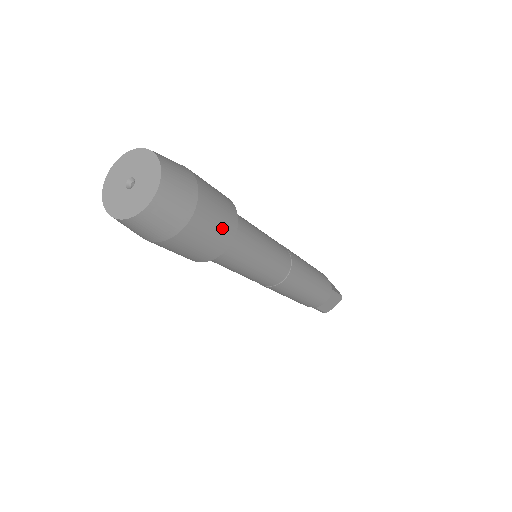
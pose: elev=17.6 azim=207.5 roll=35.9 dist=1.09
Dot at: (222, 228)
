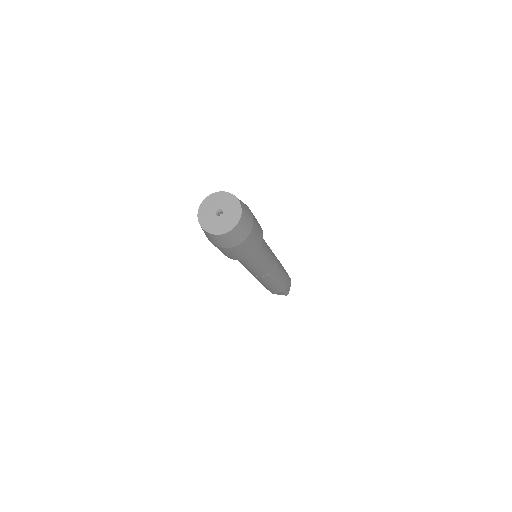
Dot at: (244, 254)
